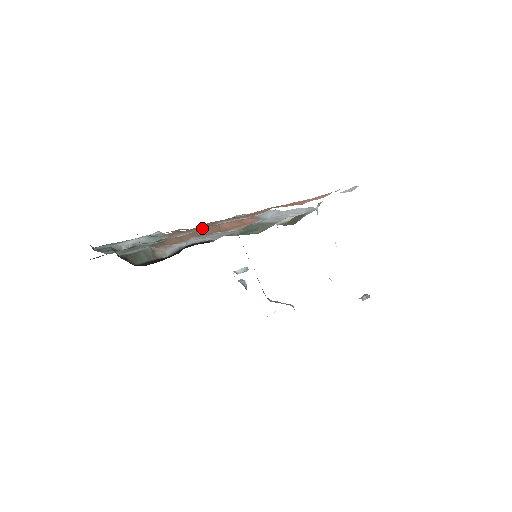
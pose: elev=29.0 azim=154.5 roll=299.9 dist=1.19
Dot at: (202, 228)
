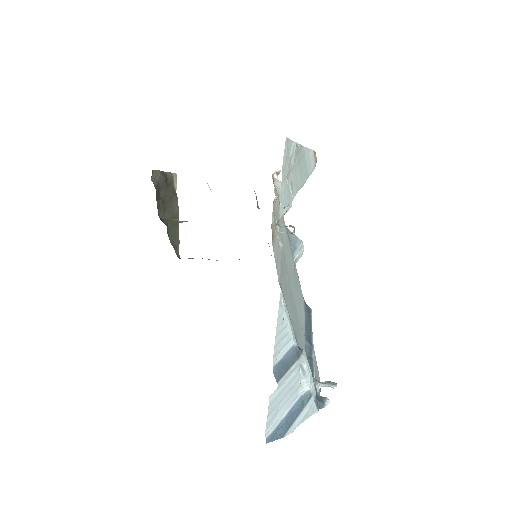
Dot at: occluded
